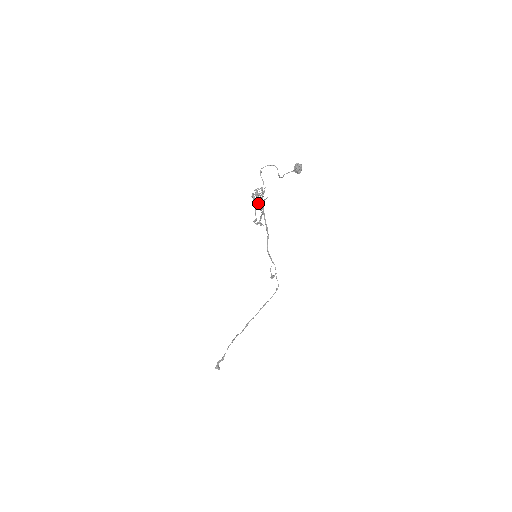
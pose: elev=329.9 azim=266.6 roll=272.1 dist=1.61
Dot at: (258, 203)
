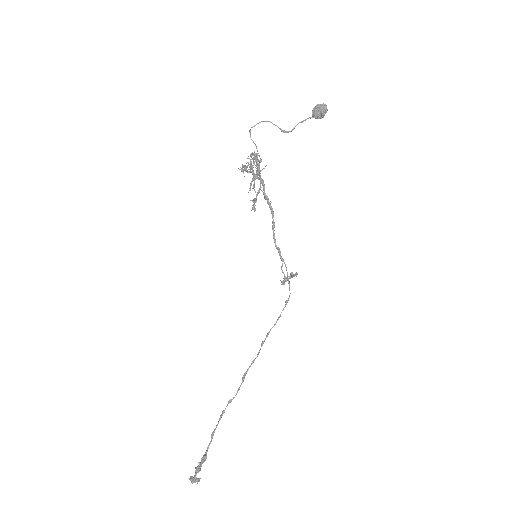
Dot at: (259, 172)
